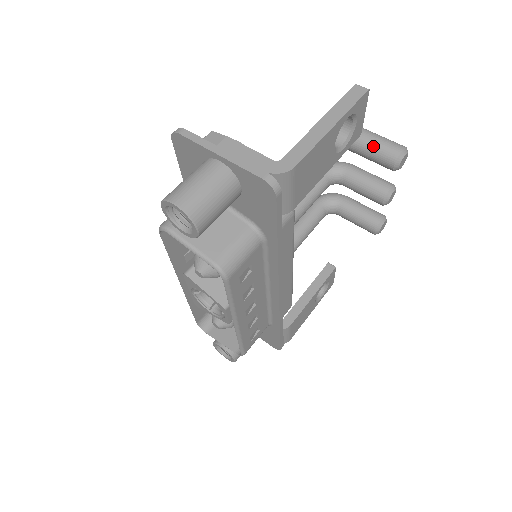
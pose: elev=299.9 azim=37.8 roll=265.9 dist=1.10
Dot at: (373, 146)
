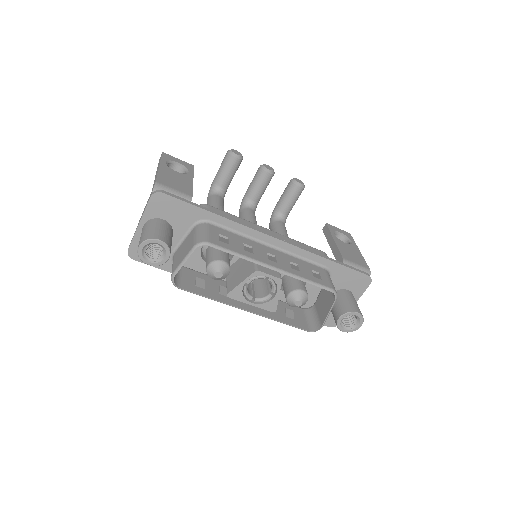
Dot at: (222, 170)
